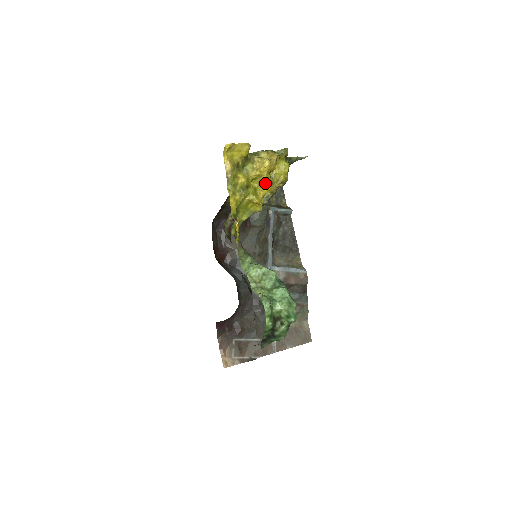
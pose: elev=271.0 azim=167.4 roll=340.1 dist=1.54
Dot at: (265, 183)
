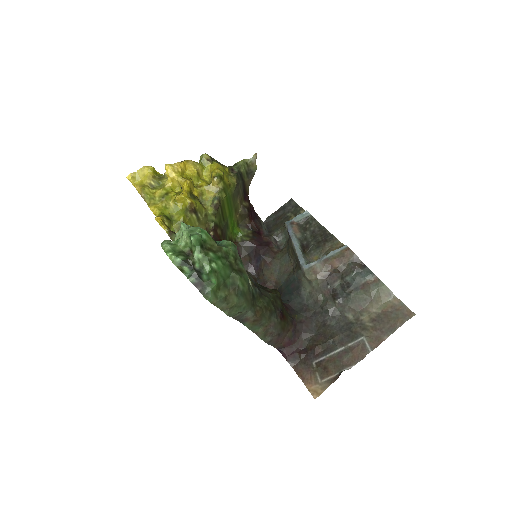
Dot at: (181, 182)
